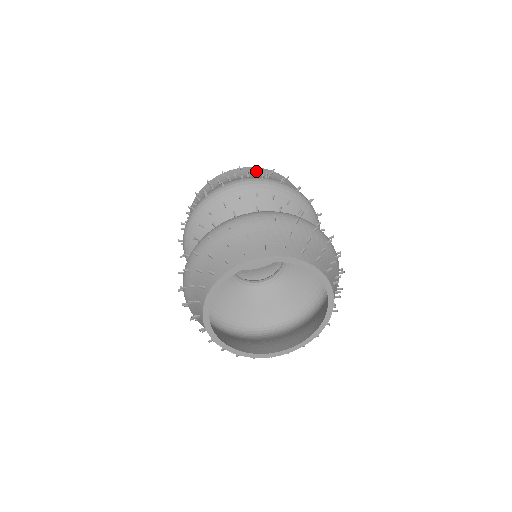
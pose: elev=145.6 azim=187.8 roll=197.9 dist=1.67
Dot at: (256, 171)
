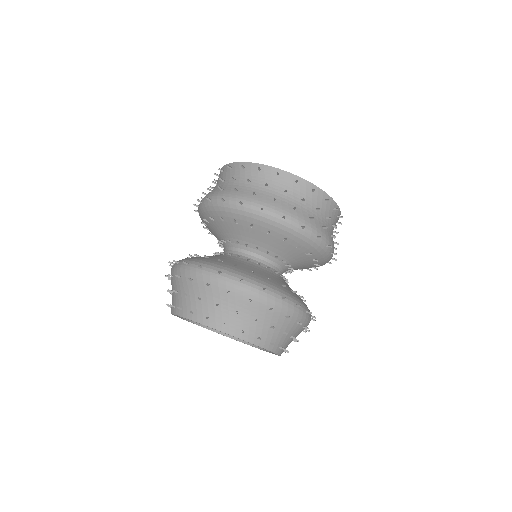
Dot at: (333, 210)
